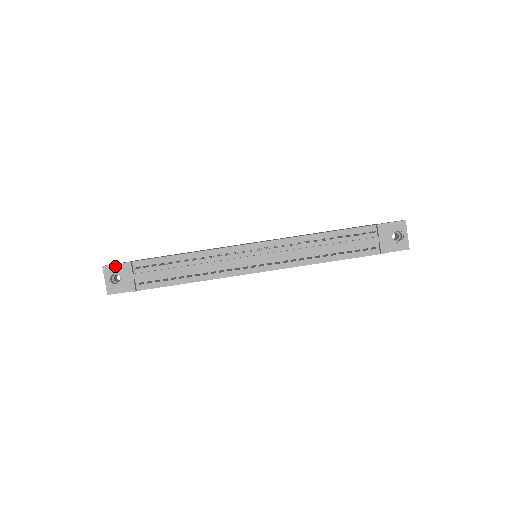
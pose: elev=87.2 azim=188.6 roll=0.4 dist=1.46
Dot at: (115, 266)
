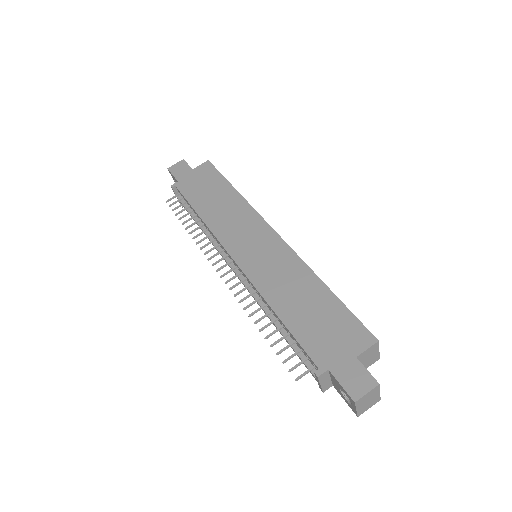
Dot at: (173, 176)
